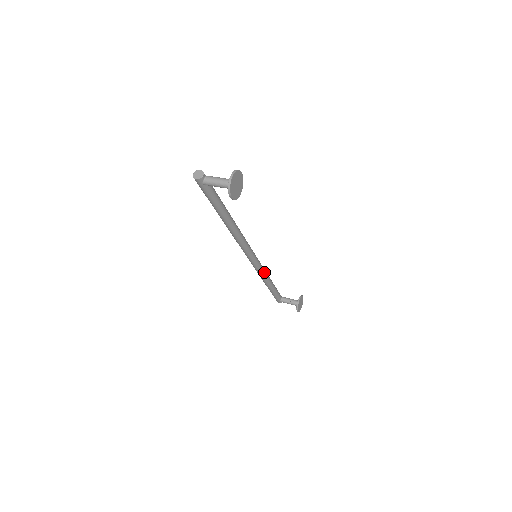
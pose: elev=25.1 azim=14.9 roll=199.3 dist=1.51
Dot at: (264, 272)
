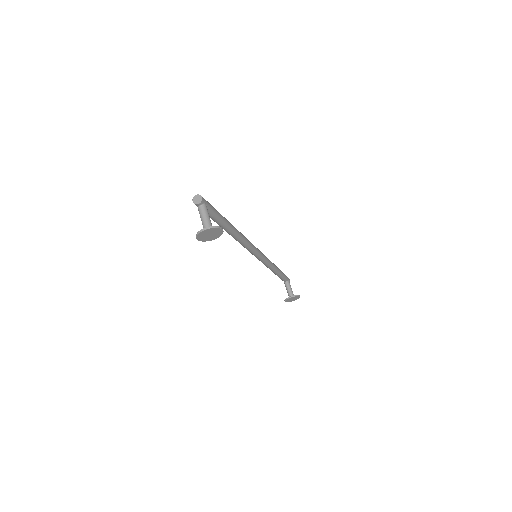
Dot at: (267, 264)
